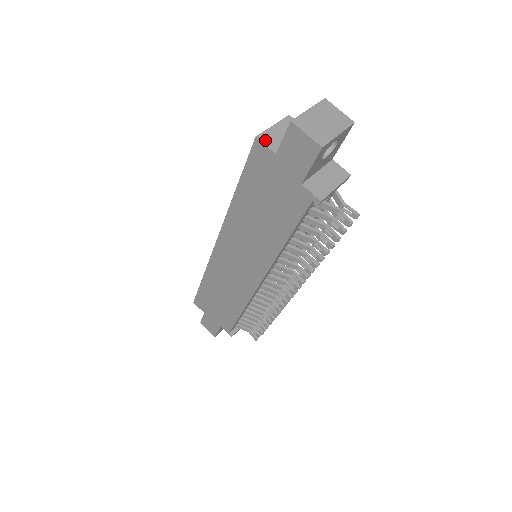
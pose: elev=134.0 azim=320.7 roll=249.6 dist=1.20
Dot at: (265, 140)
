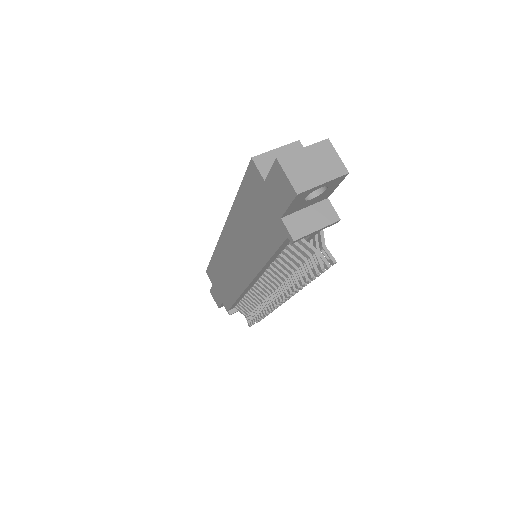
Dot at: (260, 163)
